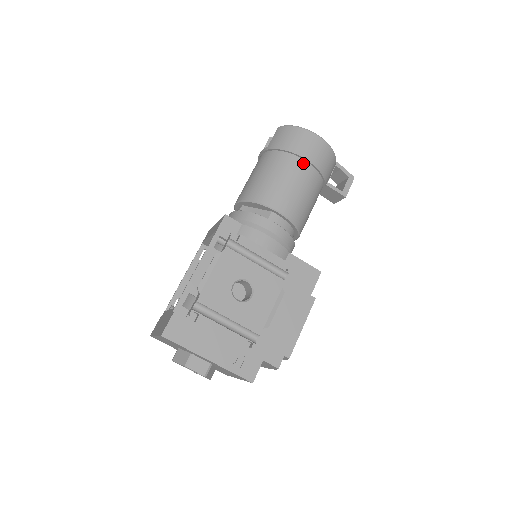
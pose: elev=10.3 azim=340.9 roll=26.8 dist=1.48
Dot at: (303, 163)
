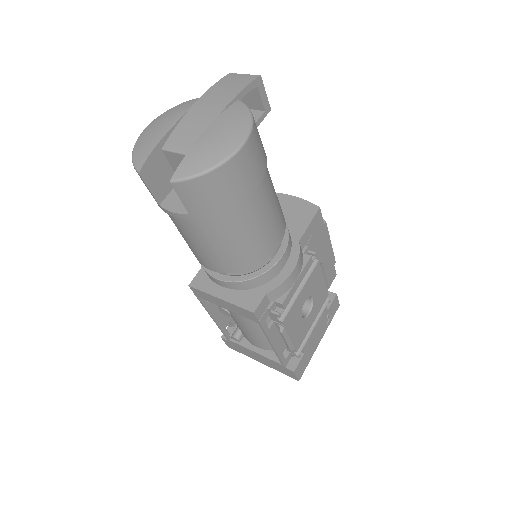
Dot at: (256, 191)
